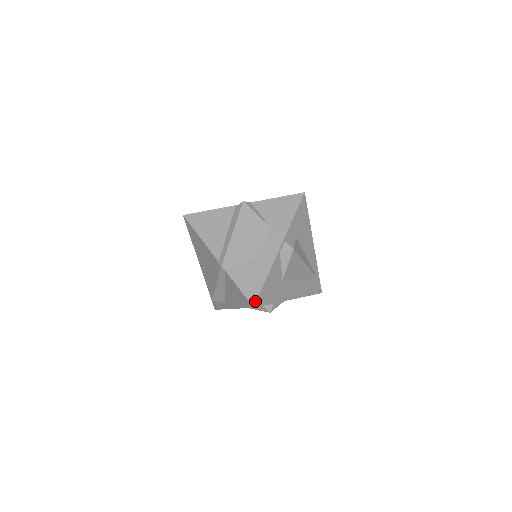
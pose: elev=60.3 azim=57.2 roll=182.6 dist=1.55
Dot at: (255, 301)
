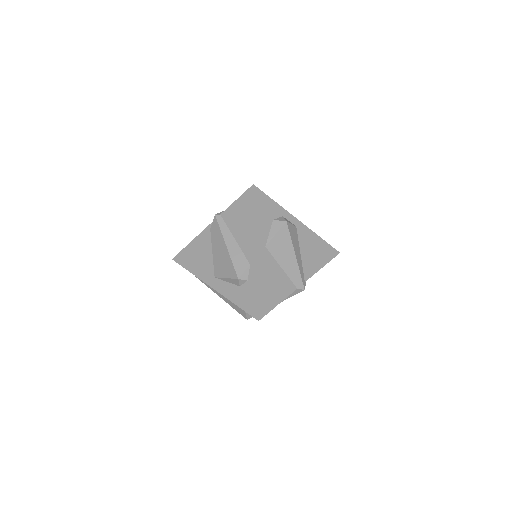
Dot at: (252, 186)
